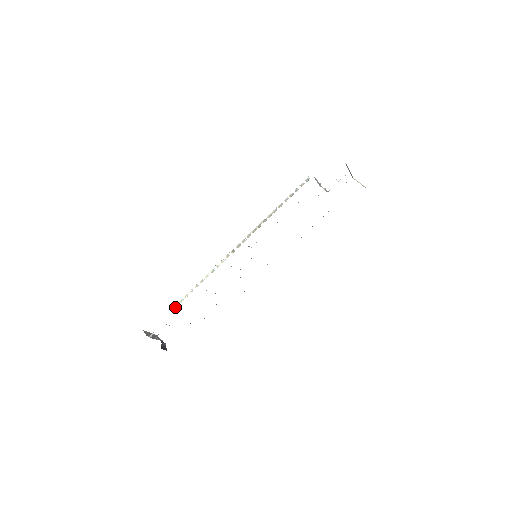
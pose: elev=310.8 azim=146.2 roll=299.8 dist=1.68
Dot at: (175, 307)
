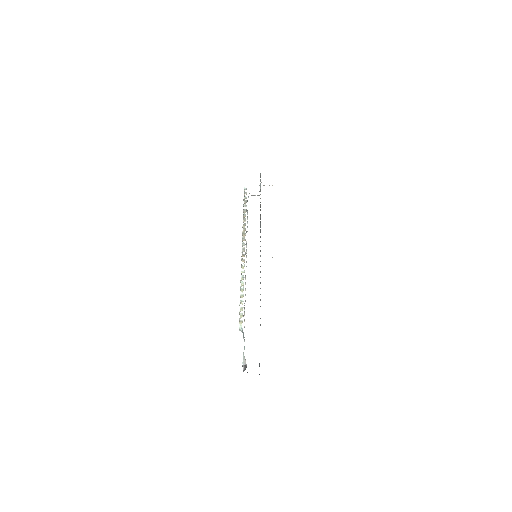
Dot at: occluded
